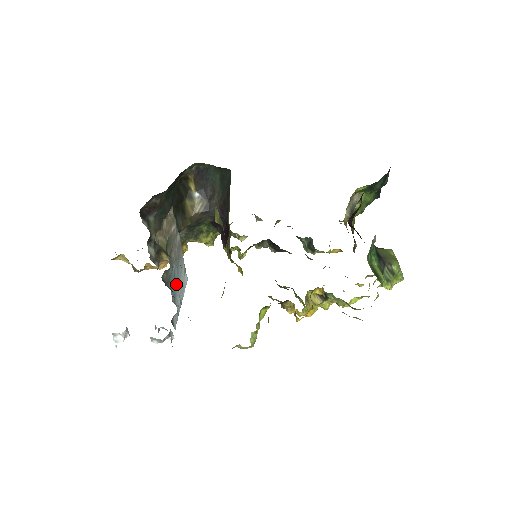
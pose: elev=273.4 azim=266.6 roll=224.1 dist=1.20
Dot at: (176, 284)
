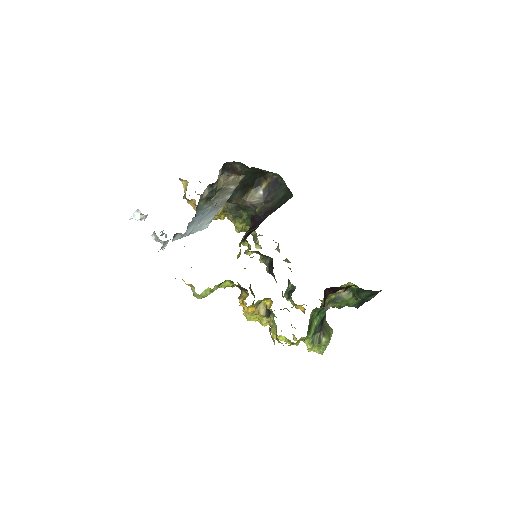
Dot at: (200, 219)
